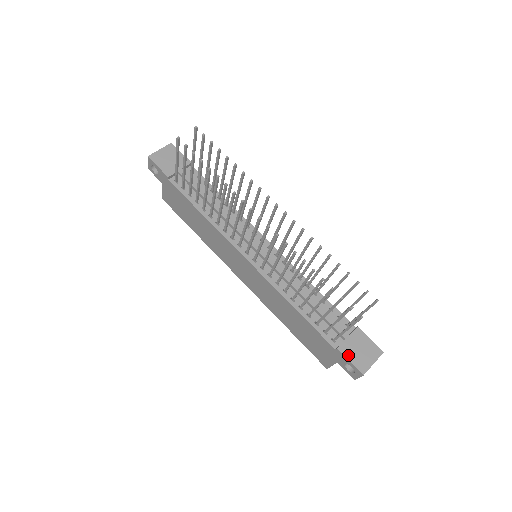
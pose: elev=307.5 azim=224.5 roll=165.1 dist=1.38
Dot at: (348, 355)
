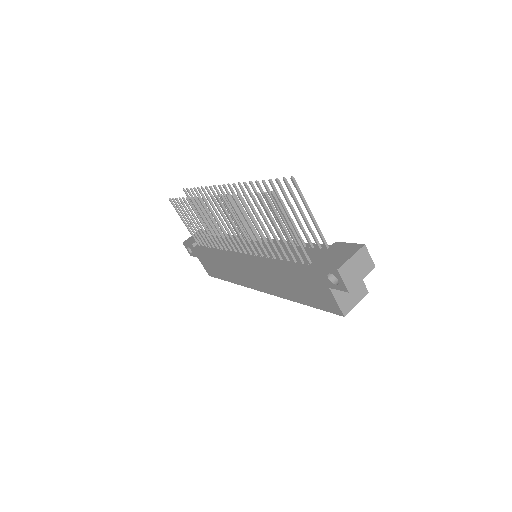
Dot at: (321, 264)
